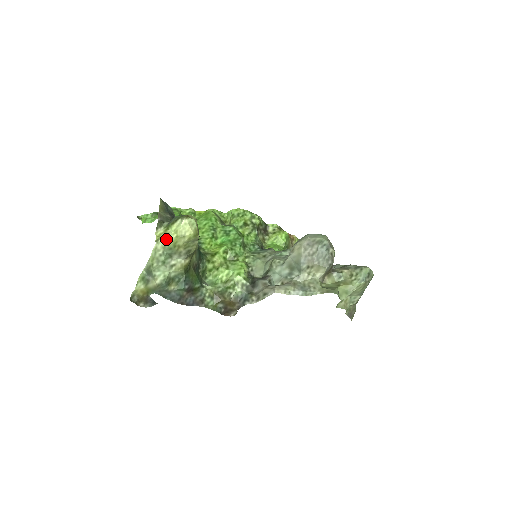
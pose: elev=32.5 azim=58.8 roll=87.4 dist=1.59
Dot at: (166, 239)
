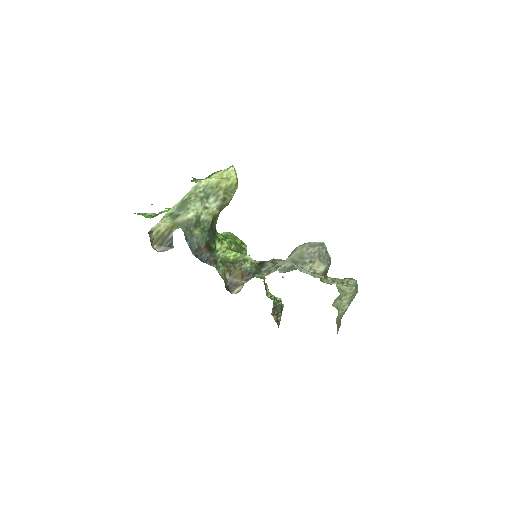
Dot at: (211, 179)
